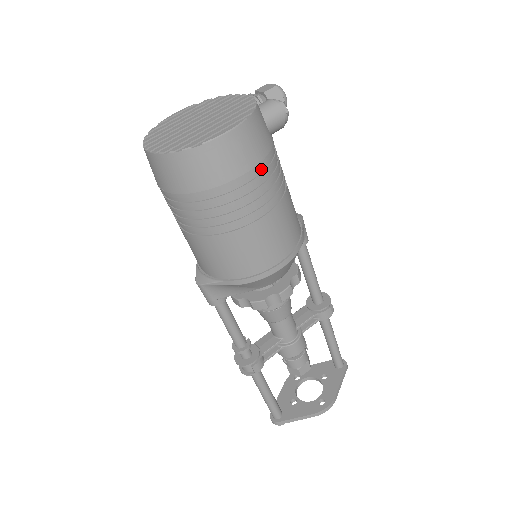
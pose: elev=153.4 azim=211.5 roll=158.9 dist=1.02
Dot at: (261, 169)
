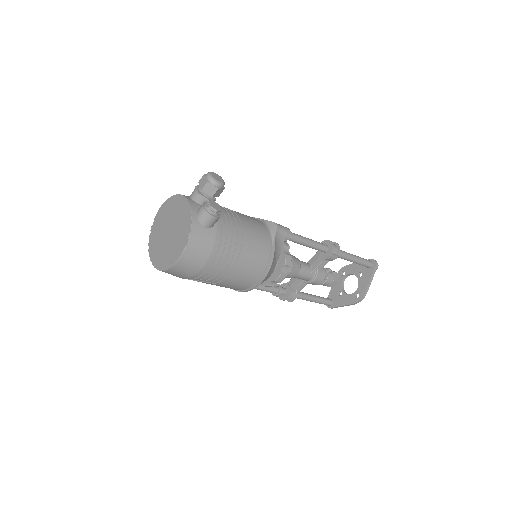
Dot at: (212, 258)
